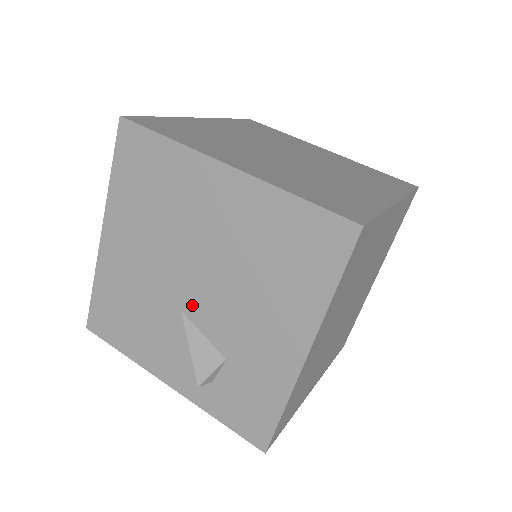
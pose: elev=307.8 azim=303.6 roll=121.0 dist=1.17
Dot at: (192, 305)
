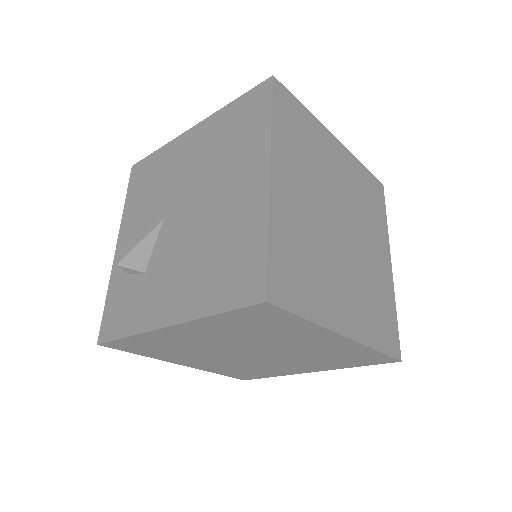
Dot at: (170, 223)
